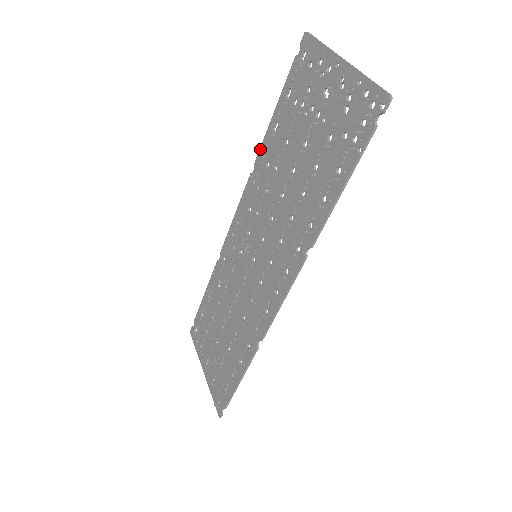
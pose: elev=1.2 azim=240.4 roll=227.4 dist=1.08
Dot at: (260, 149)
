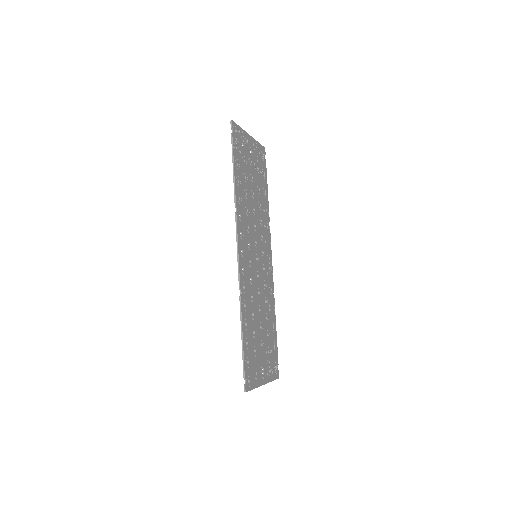
Dot at: (267, 211)
